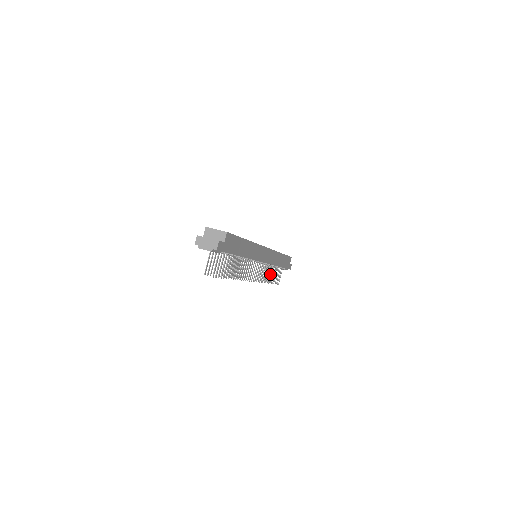
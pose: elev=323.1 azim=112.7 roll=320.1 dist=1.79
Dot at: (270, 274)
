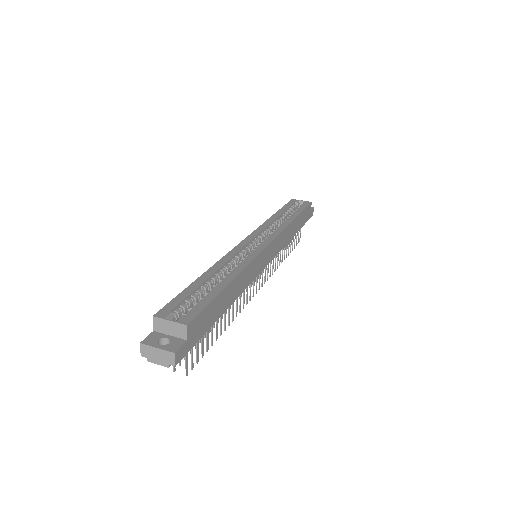
Dot at: (284, 249)
